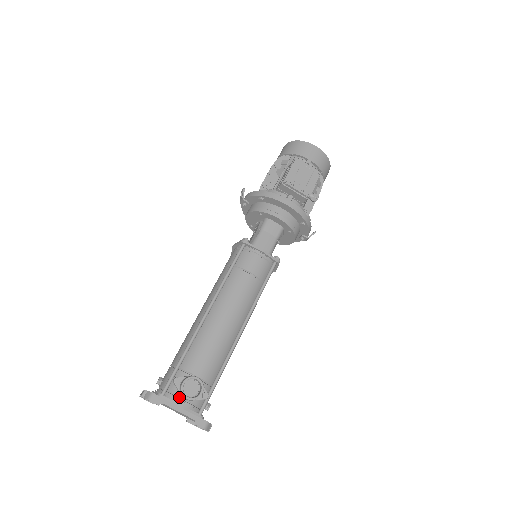
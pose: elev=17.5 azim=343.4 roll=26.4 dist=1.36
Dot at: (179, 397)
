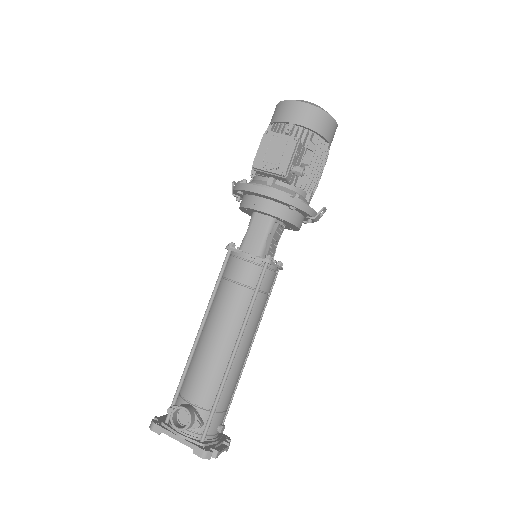
Dot at: occluded
